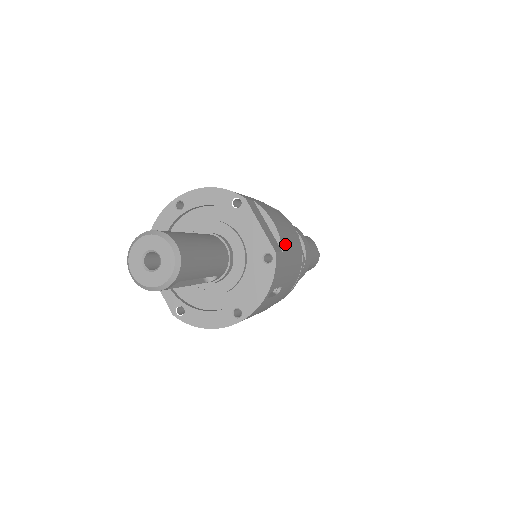
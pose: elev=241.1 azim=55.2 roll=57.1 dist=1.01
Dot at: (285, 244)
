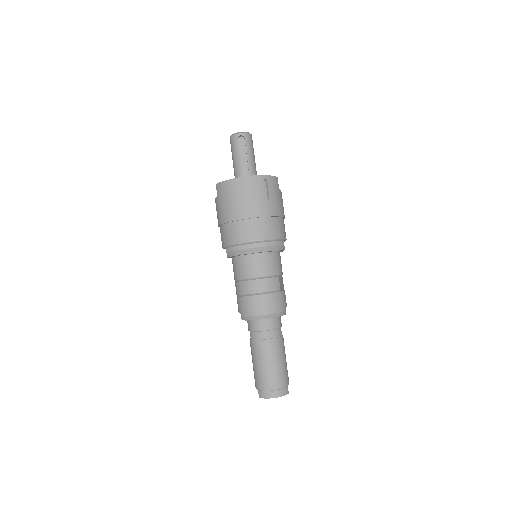
Dot at: (281, 197)
